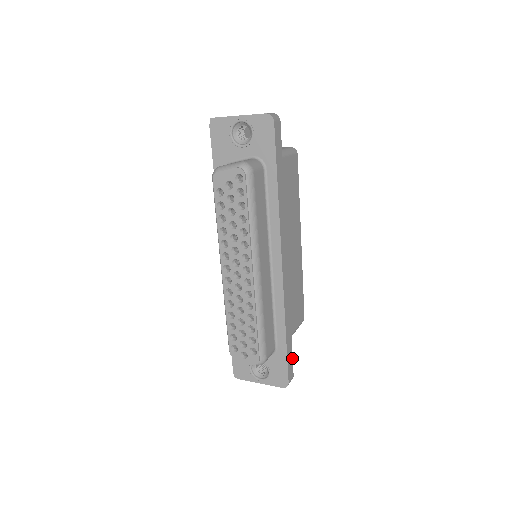
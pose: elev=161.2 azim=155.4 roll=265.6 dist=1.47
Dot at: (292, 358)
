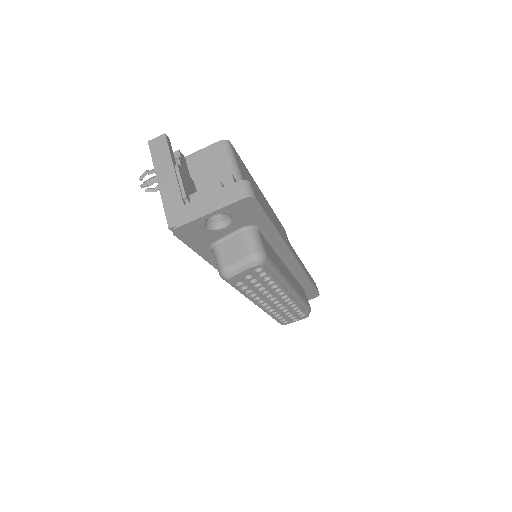
Dot at: occluded
